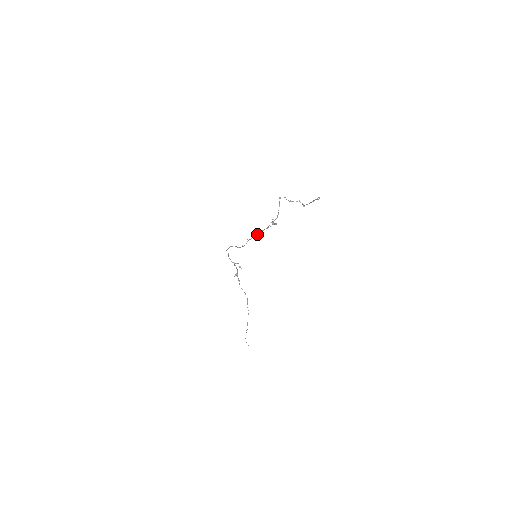
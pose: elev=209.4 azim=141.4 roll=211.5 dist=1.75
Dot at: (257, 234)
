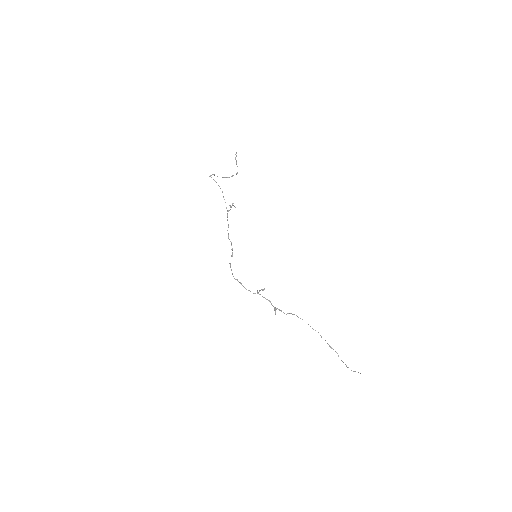
Dot at: (228, 224)
